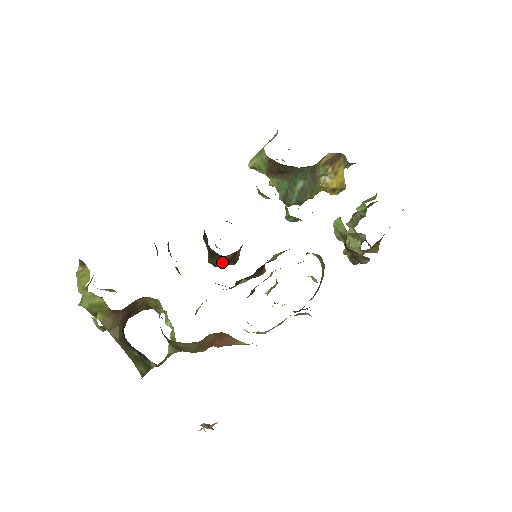
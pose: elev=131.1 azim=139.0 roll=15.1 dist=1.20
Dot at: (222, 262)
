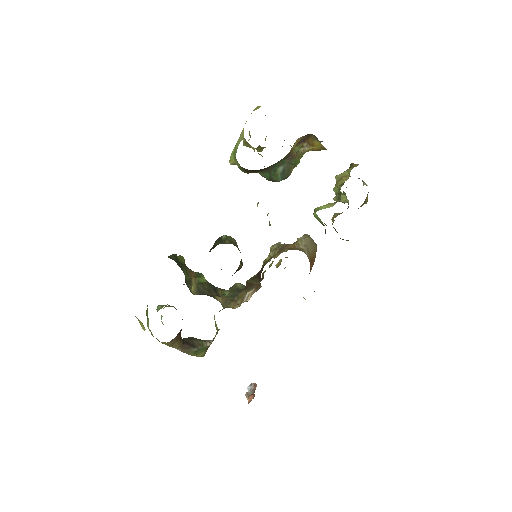
Dot at: occluded
